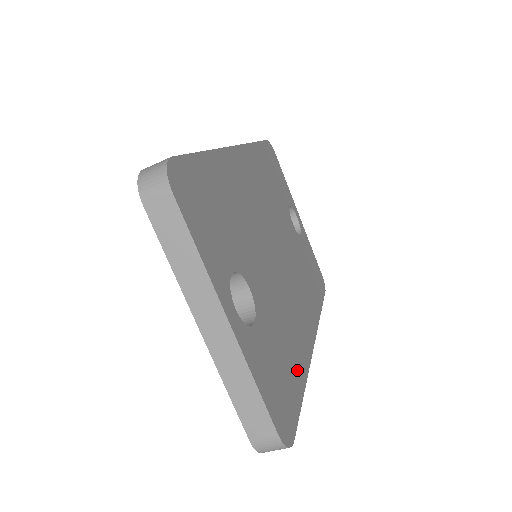
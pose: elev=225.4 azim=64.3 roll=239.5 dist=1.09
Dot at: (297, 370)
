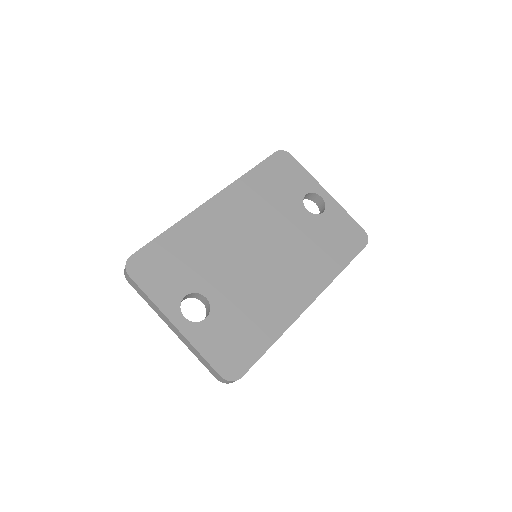
Dot at: (266, 332)
